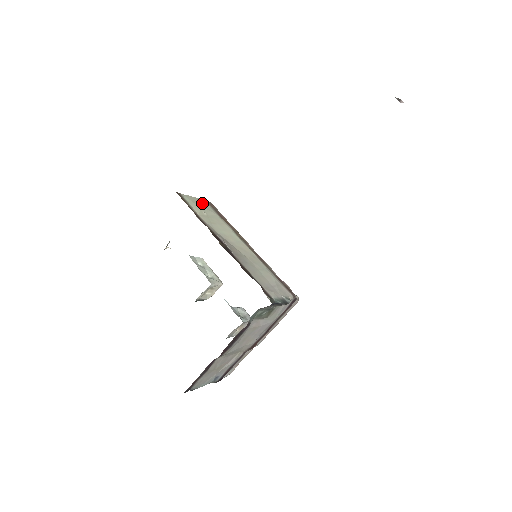
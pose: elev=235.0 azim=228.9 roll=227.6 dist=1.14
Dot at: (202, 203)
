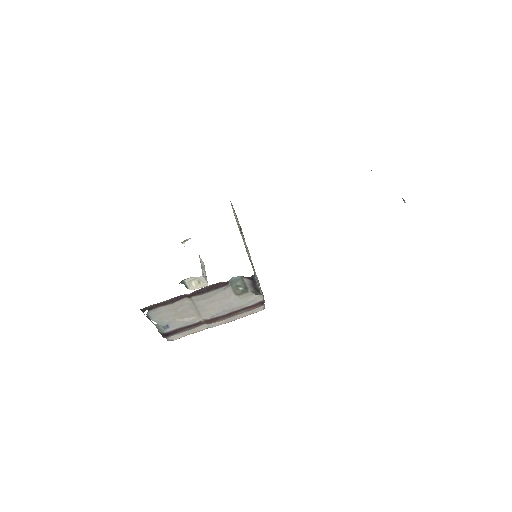
Dot at: occluded
